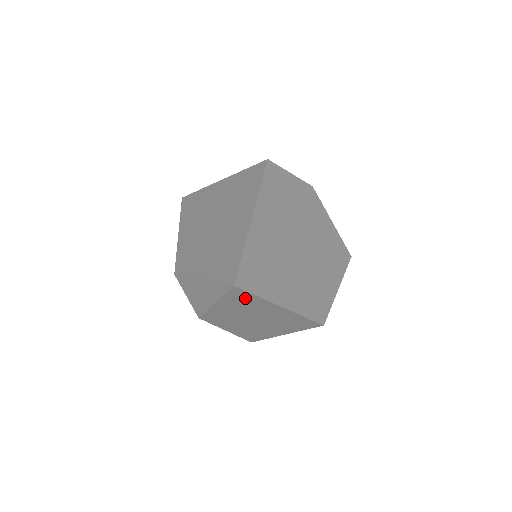
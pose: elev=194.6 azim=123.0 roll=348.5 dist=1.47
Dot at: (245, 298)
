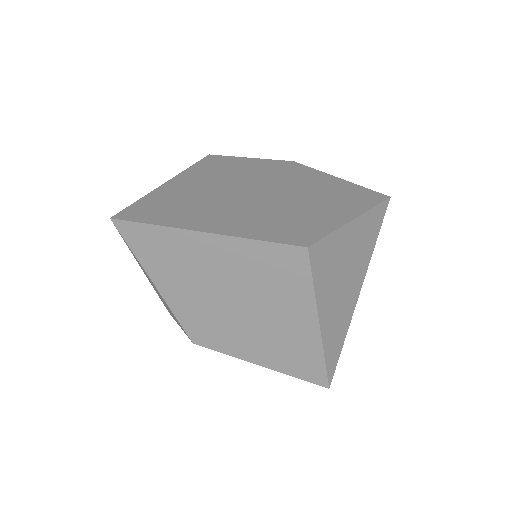
Dot at: (152, 241)
